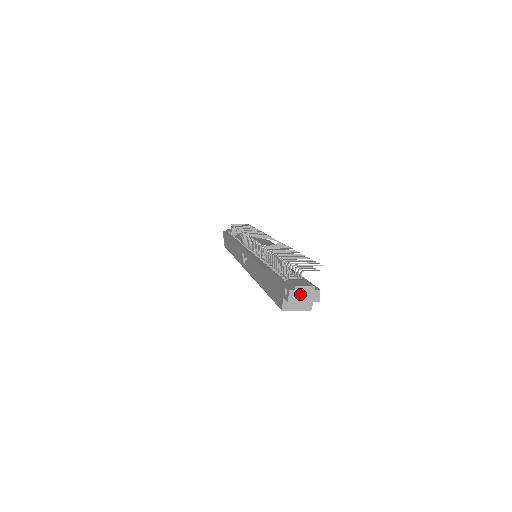
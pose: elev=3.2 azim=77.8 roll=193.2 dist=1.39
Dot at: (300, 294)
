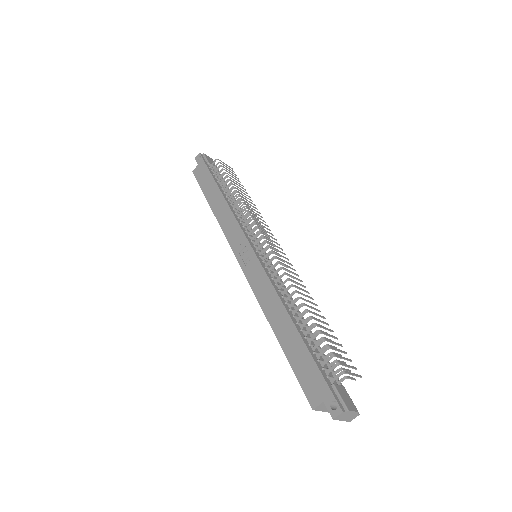
Dot at: (346, 415)
